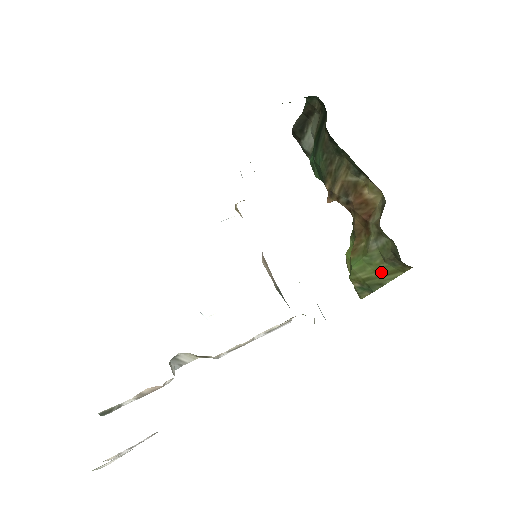
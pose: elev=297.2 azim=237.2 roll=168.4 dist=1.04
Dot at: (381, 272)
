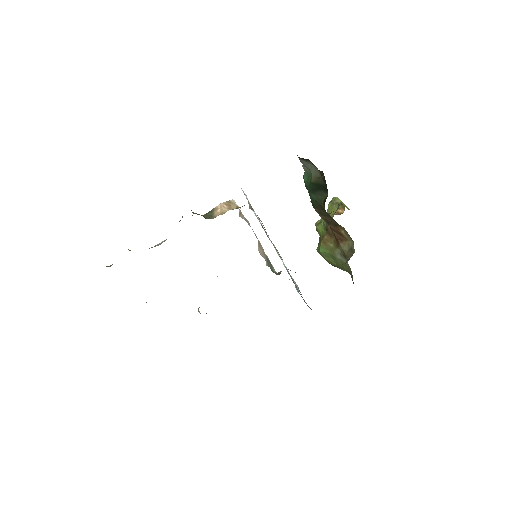
Dot at: (339, 267)
